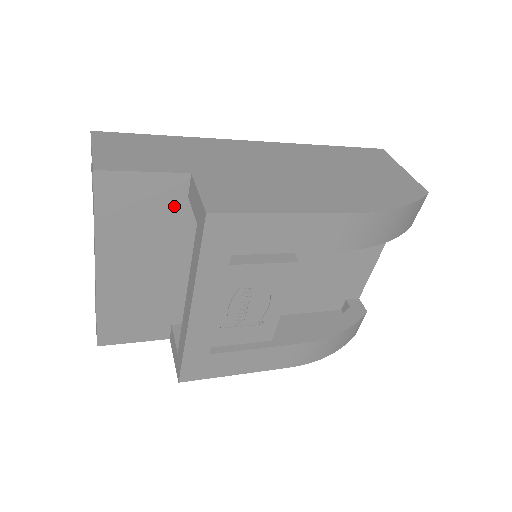
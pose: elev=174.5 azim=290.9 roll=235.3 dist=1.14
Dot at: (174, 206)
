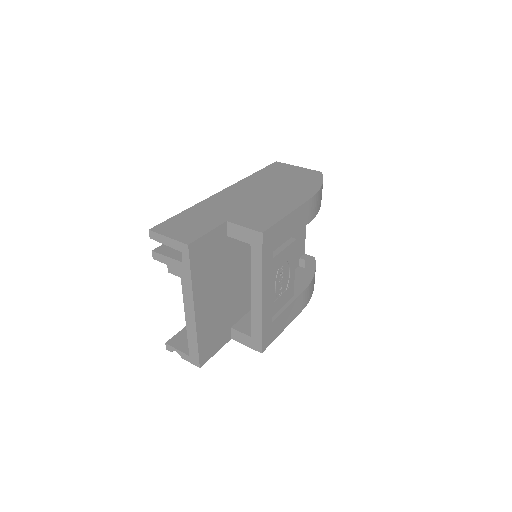
Dot at: (222, 246)
